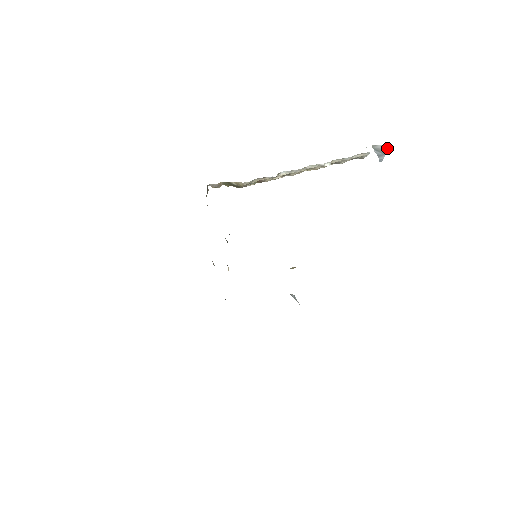
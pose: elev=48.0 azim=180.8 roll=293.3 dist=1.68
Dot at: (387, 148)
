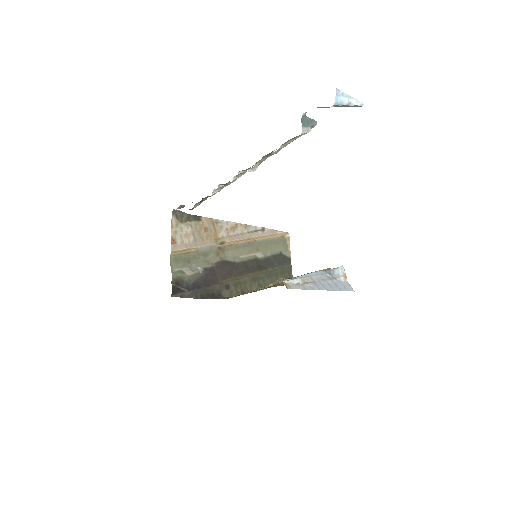
Dot at: (337, 105)
